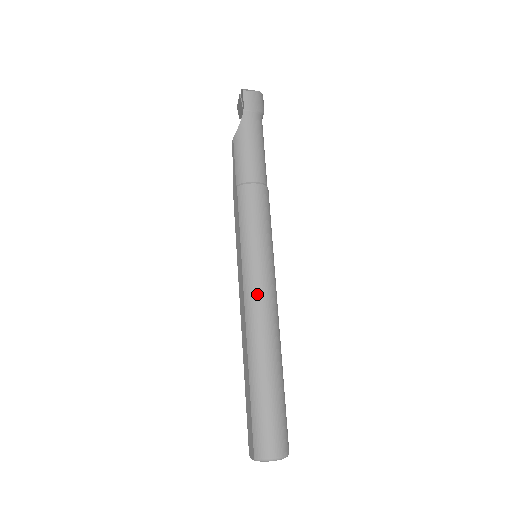
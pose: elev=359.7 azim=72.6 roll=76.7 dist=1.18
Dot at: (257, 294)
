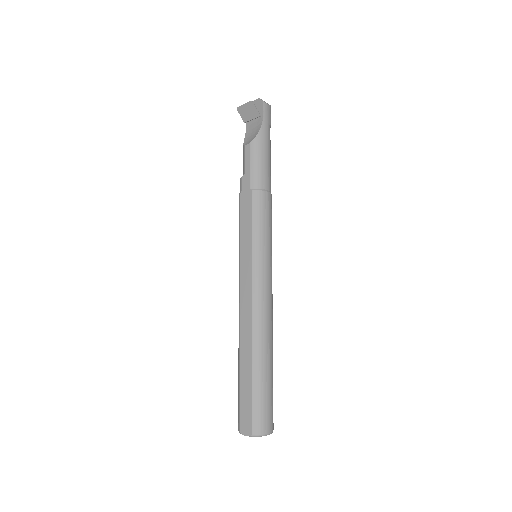
Dot at: (265, 292)
